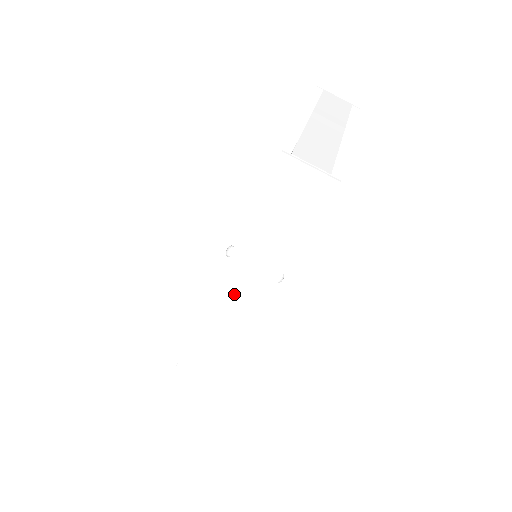
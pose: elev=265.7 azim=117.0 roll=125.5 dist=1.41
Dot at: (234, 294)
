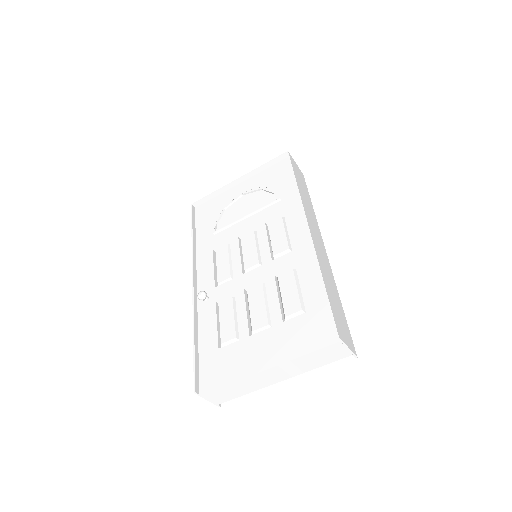
Dot at: occluded
